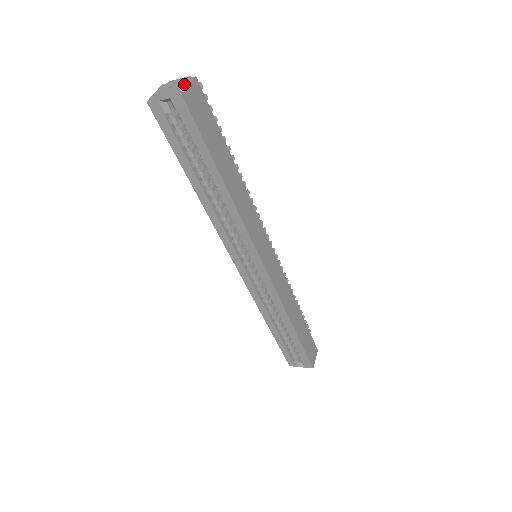
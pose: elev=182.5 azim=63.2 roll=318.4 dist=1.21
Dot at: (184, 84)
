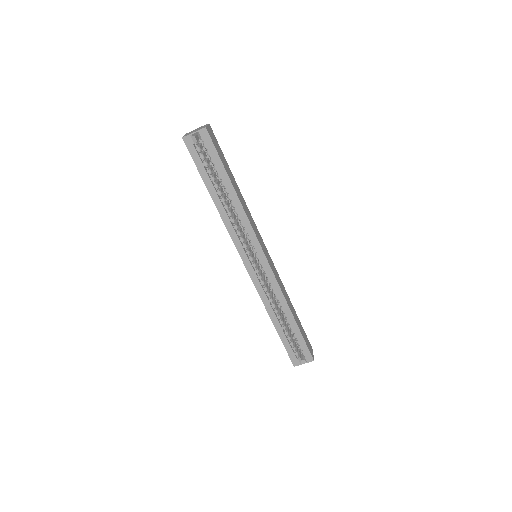
Dot at: (204, 126)
